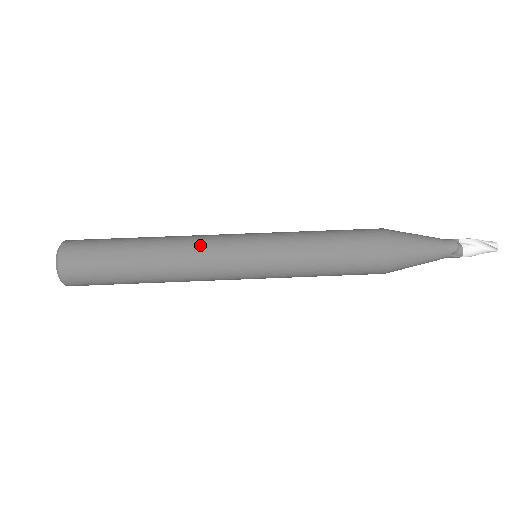
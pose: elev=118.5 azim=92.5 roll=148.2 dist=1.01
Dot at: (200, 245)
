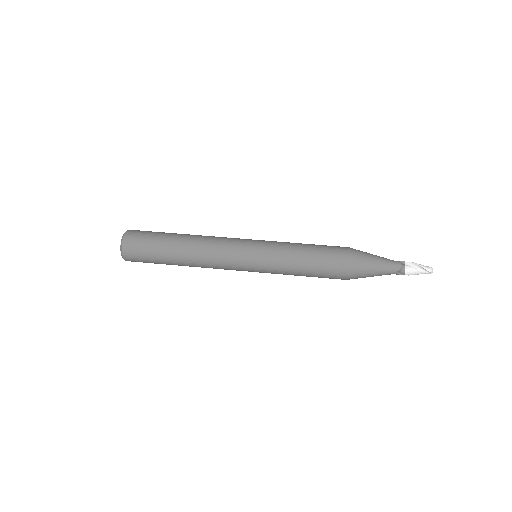
Dot at: (217, 245)
